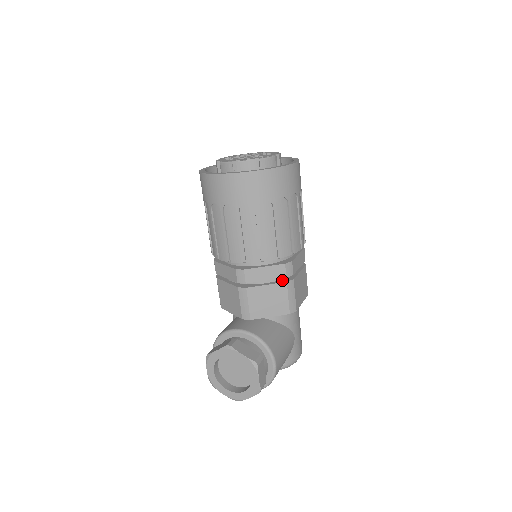
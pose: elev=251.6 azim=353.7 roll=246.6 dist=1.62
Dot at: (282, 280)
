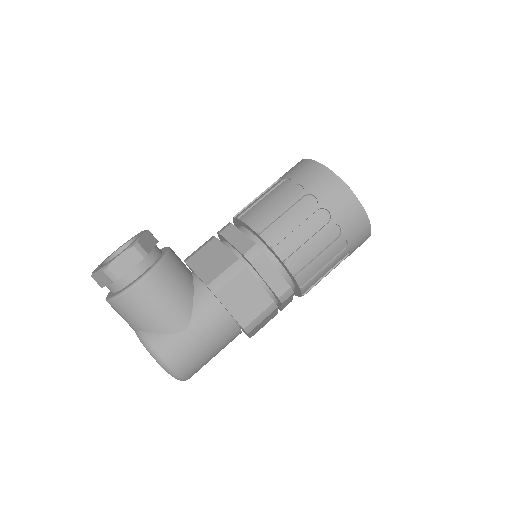
Dot at: occluded
